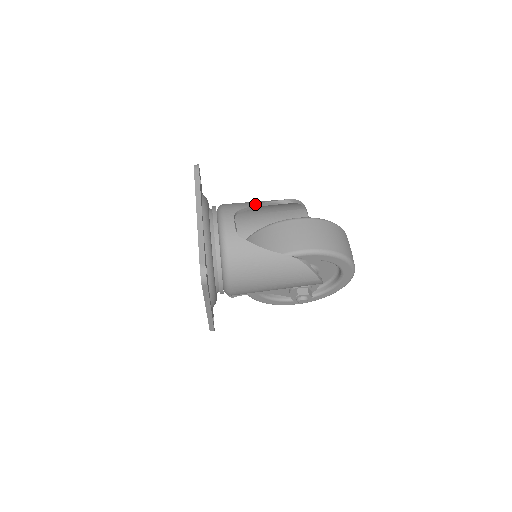
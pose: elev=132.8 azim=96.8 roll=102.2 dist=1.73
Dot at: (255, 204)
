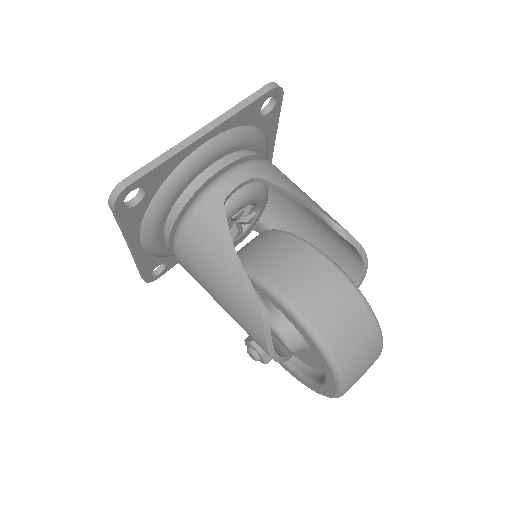
Dot at: (294, 192)
